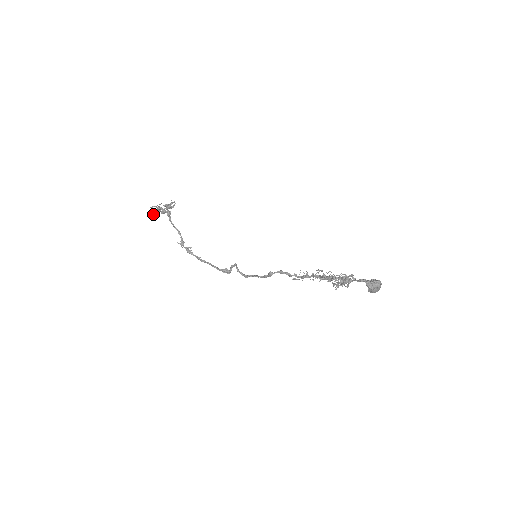
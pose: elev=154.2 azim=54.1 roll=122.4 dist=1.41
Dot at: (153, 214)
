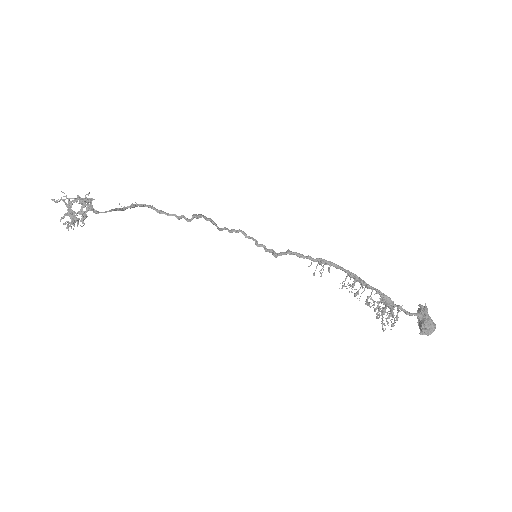
Dot at: occluded
